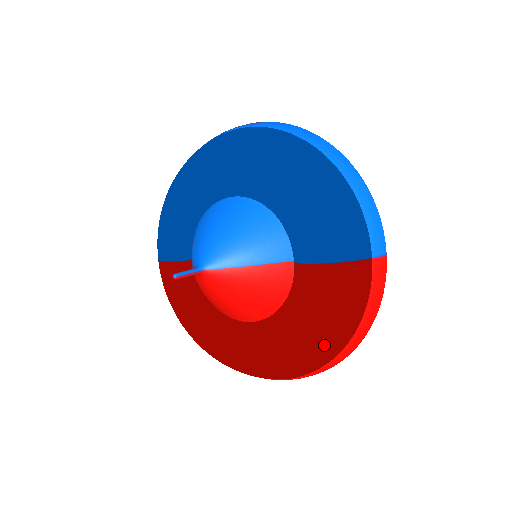
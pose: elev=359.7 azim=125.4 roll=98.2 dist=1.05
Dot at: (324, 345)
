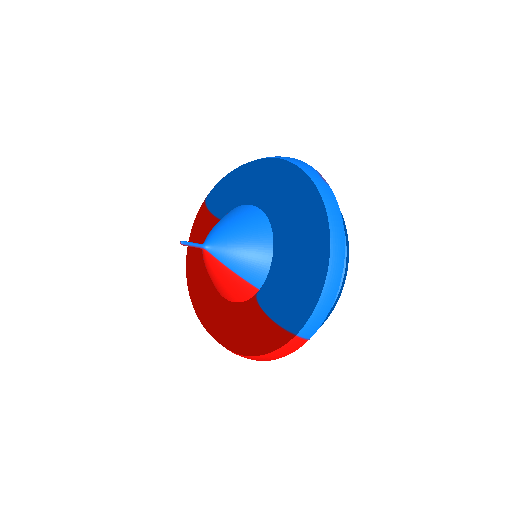
Dot at: (234, 345)
